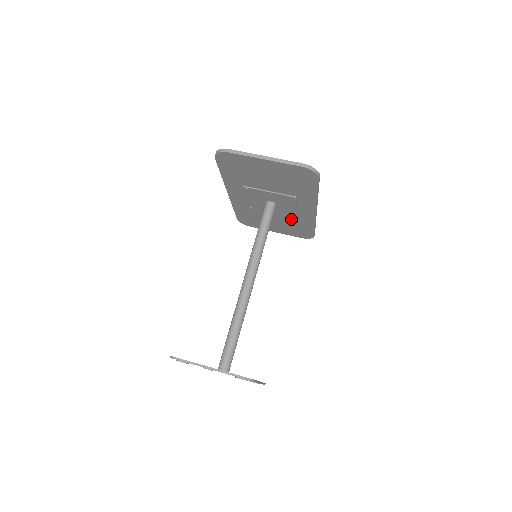
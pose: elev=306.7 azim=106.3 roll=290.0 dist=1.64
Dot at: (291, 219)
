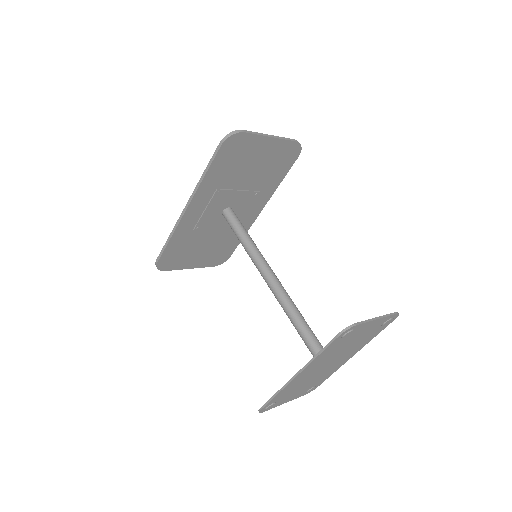
Dot at: (227, 234)
